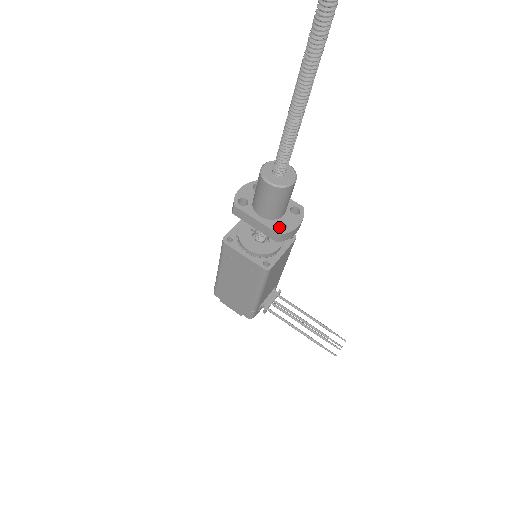
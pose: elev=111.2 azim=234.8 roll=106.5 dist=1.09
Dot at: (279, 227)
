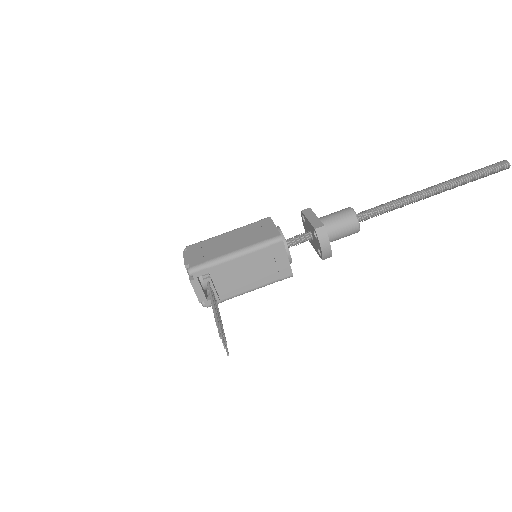
Dot at: occluded
